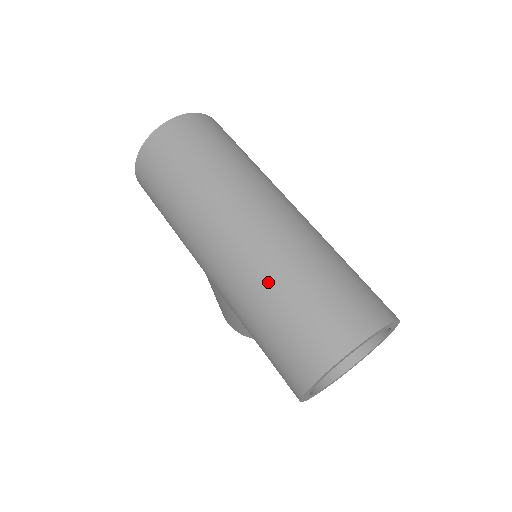
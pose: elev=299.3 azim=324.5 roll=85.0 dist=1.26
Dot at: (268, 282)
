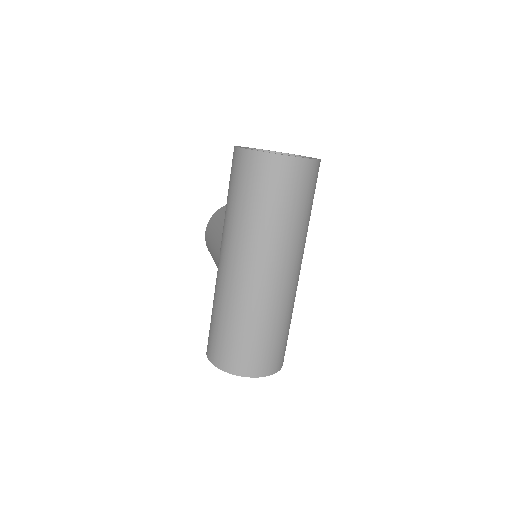
Dot at: (245, 316)
